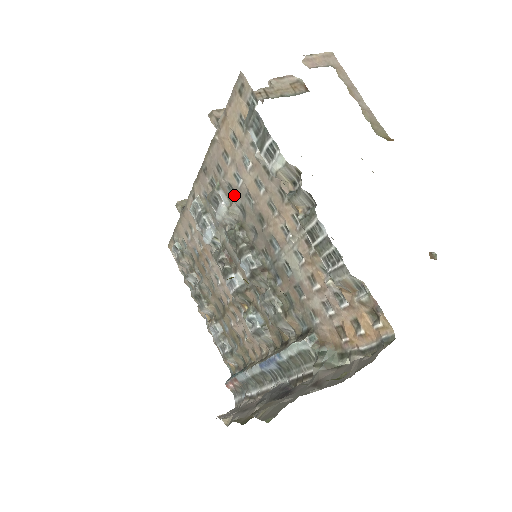
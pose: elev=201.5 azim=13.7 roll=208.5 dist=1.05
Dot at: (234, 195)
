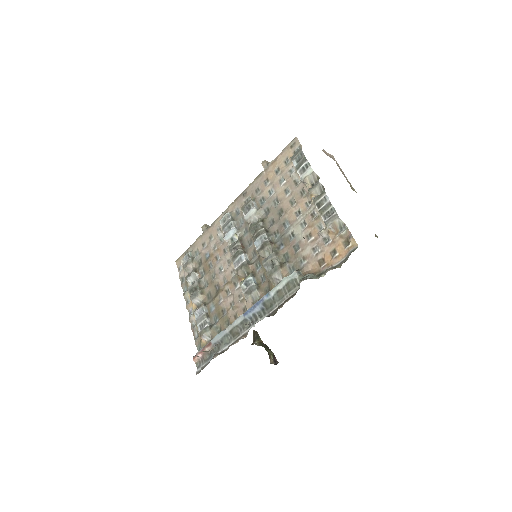
Dot at: (264, 203)
